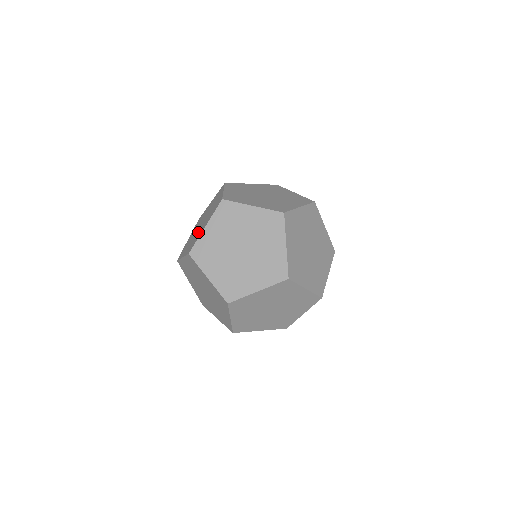
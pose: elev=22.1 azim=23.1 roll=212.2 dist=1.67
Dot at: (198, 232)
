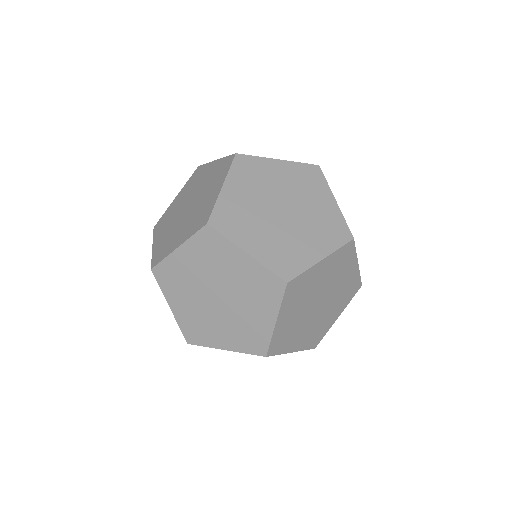
Dot at: occluded
